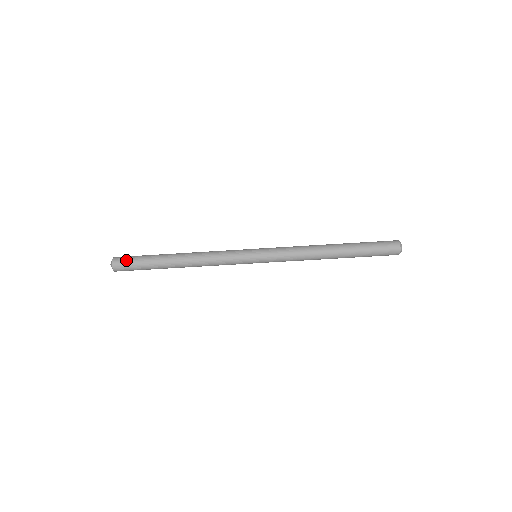
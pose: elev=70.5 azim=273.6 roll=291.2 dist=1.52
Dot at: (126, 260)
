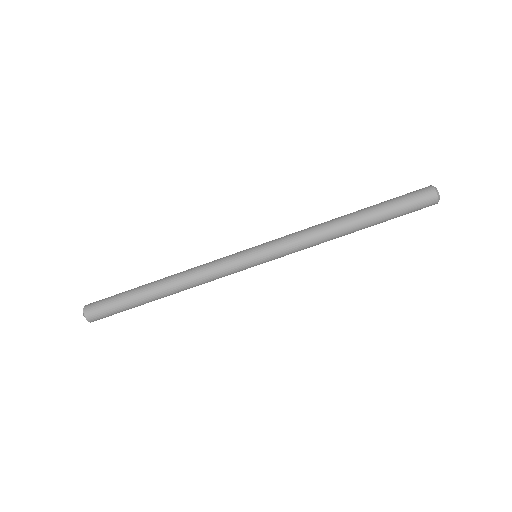
Dot at: (99, 305)
